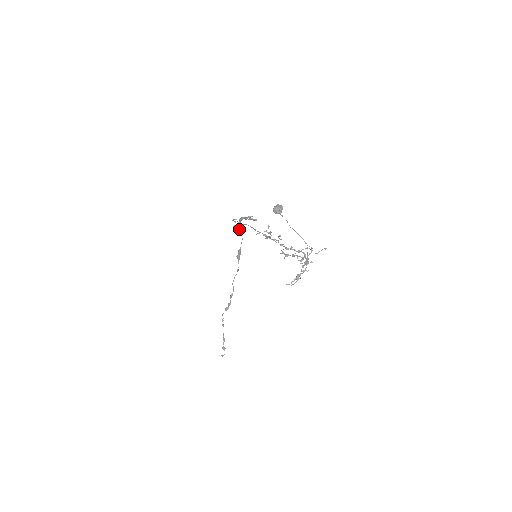
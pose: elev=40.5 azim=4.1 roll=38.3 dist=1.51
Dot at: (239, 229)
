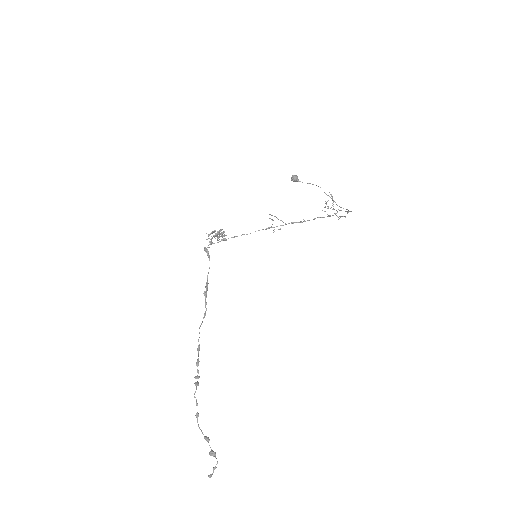
Dot at: (207, 254)
